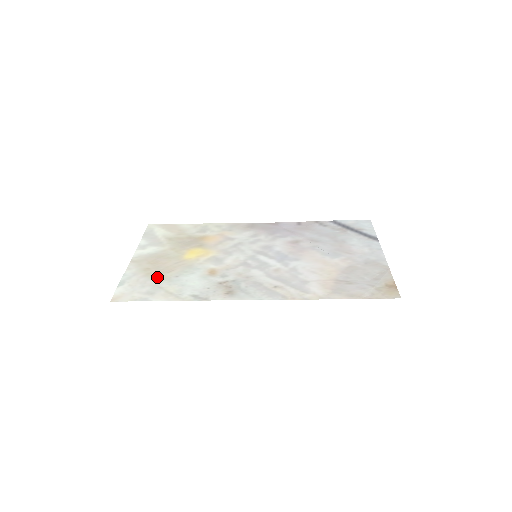
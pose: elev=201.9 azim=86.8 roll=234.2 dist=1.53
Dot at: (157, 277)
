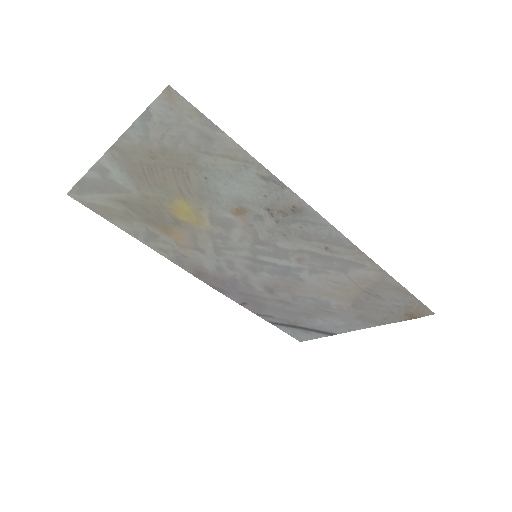
Dot at: (183, 158)
